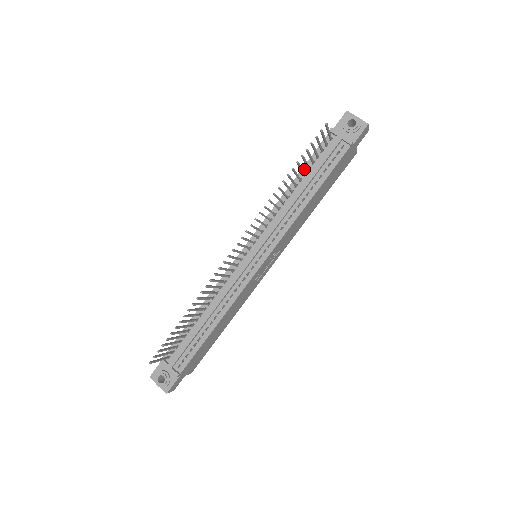
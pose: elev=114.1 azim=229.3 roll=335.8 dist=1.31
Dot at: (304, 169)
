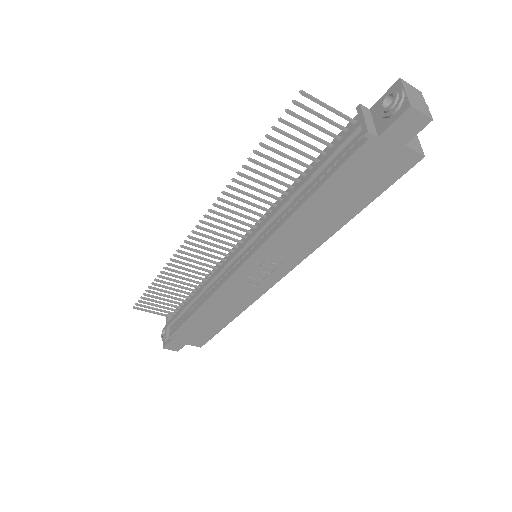
Dot at: (316, 161)
